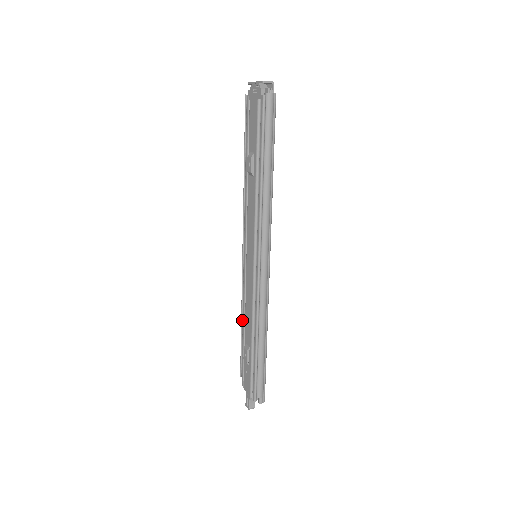
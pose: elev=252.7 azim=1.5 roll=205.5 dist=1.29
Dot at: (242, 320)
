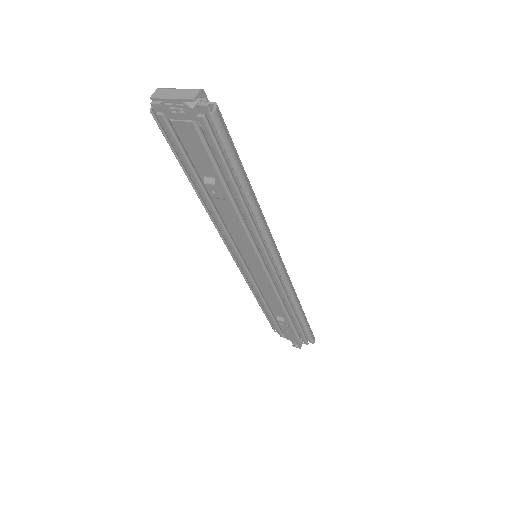
Dot at: (258, 301)
